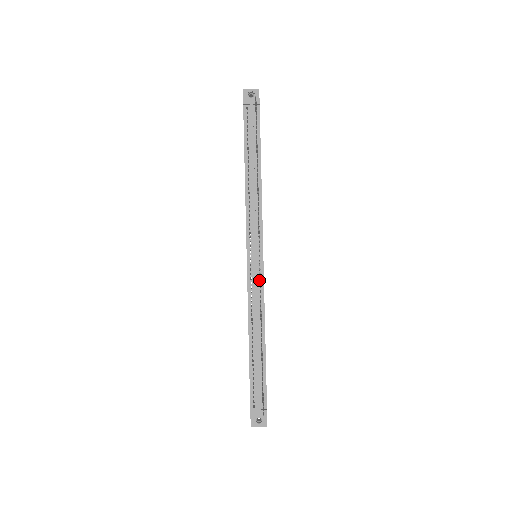
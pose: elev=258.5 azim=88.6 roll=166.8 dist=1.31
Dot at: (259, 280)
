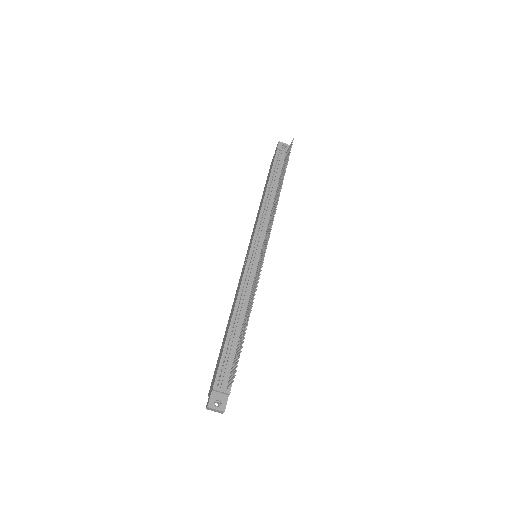
Dot at: (255, 272)
